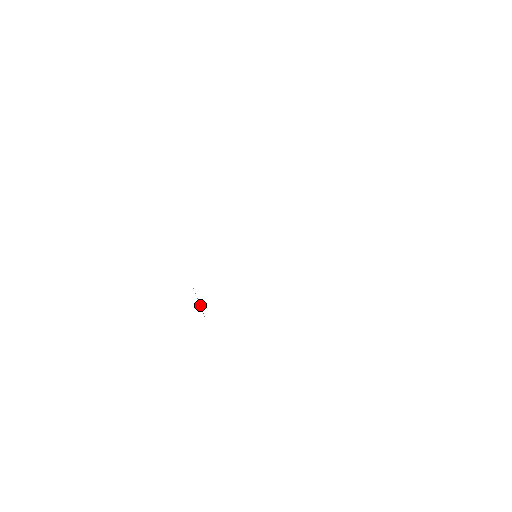
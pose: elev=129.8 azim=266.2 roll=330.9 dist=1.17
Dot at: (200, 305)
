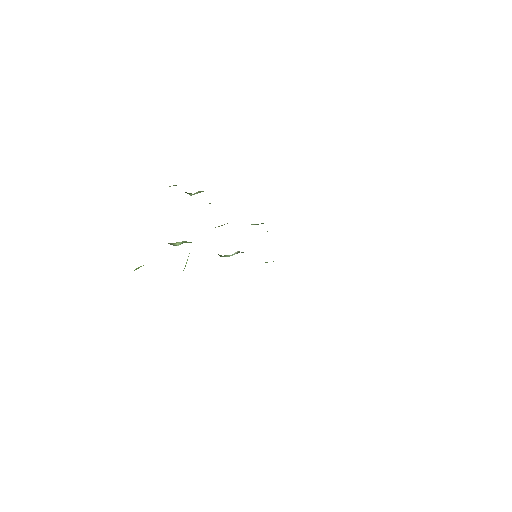
Dot at: (186, 263)
